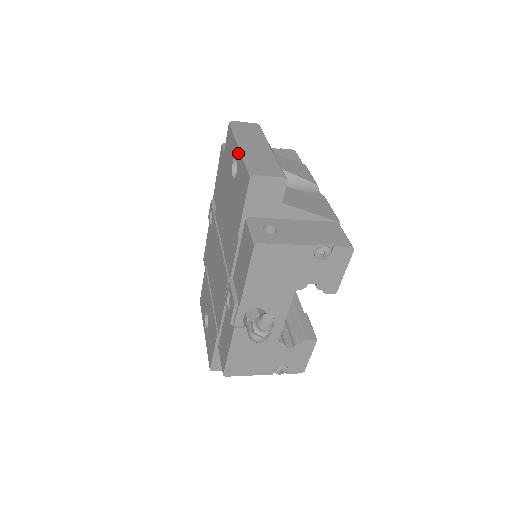
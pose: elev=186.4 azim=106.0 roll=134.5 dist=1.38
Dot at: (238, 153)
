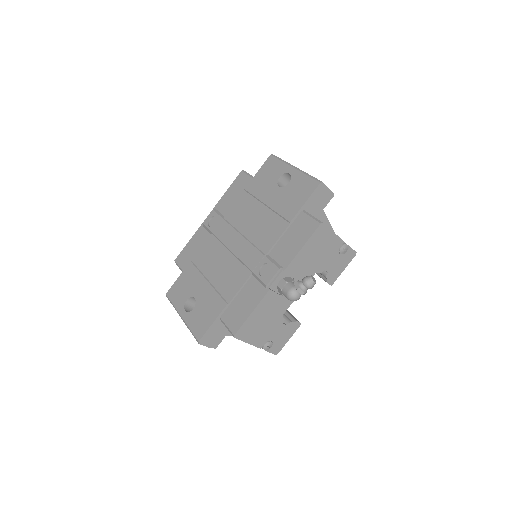
Dot at: (294, 171)
